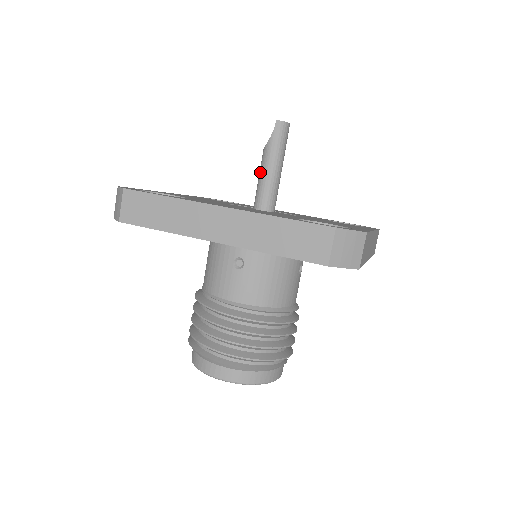
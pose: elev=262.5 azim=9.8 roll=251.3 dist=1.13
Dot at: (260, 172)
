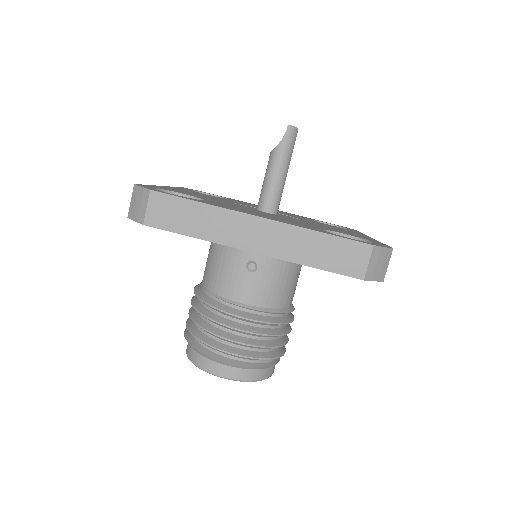
Dot at: (267, 174)
